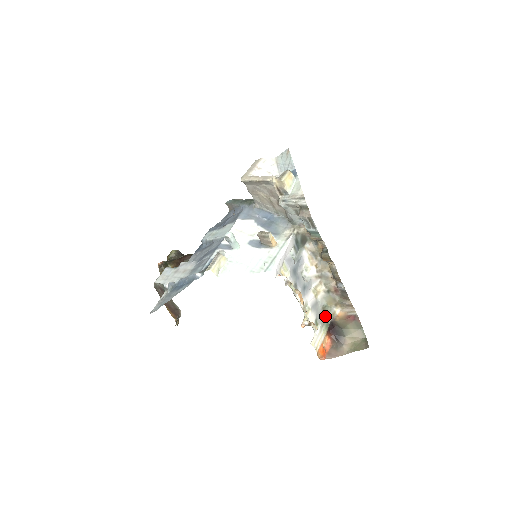
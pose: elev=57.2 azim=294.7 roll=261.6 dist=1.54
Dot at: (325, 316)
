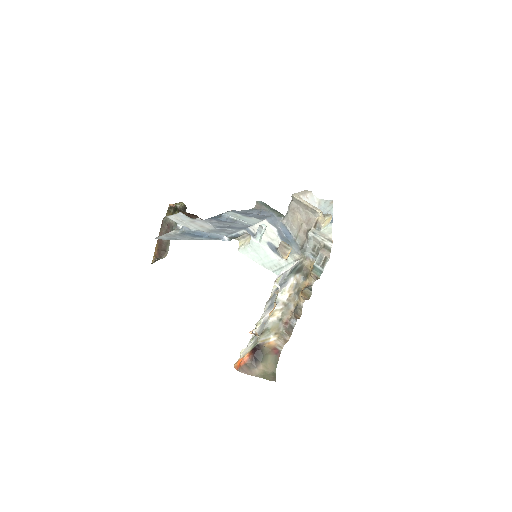
Dot at: (260, 337)
